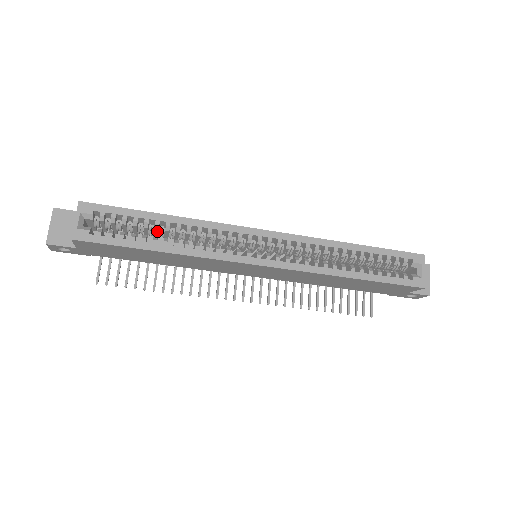
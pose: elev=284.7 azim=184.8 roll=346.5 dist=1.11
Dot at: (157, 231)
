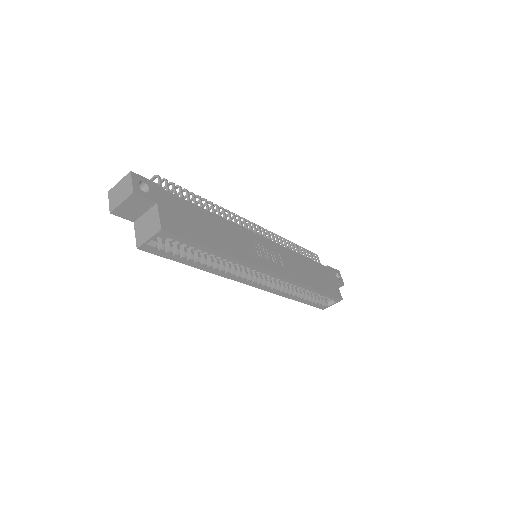
Dot at: occluded
